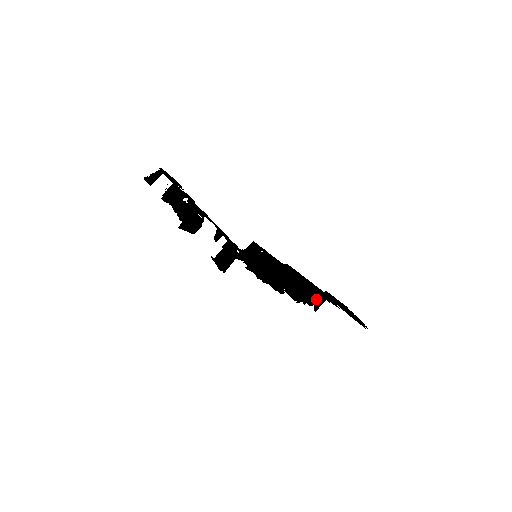
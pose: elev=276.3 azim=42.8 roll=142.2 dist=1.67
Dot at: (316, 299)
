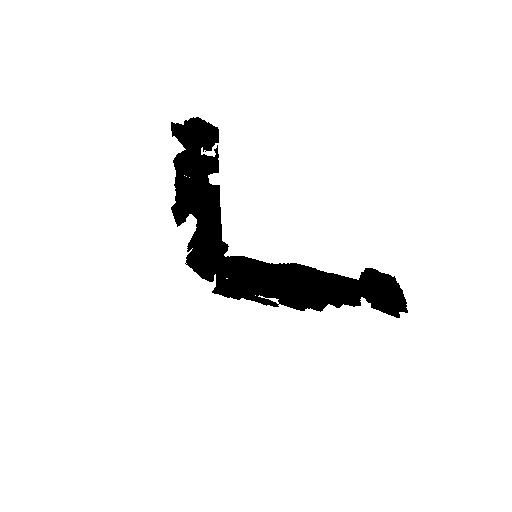
Dot at: occluded
